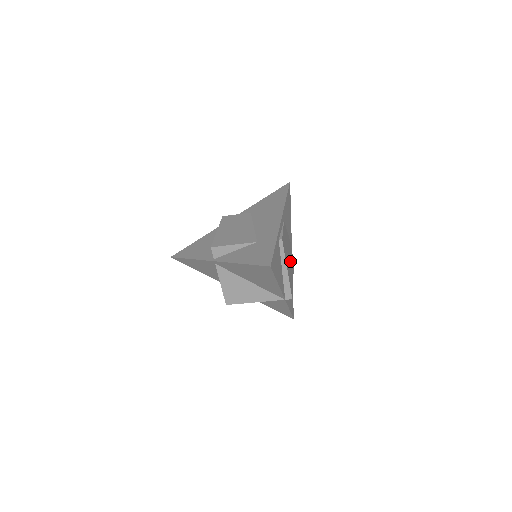
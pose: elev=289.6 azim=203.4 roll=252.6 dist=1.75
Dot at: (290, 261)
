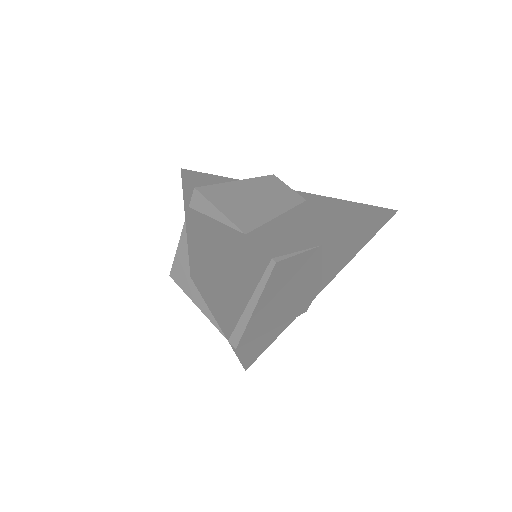
Dot at: (289, 303)
